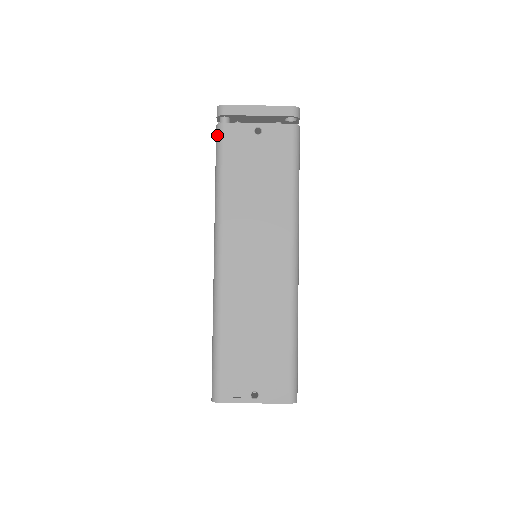
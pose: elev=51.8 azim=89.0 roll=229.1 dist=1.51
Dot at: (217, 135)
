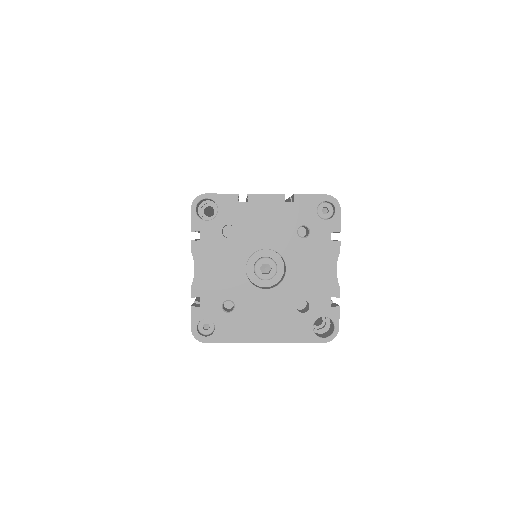
Dot at: occluded
